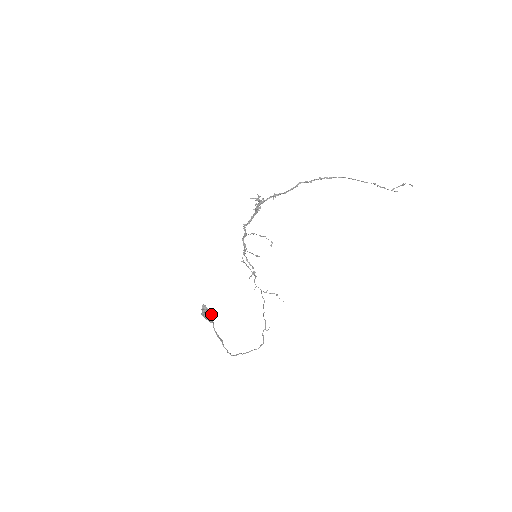
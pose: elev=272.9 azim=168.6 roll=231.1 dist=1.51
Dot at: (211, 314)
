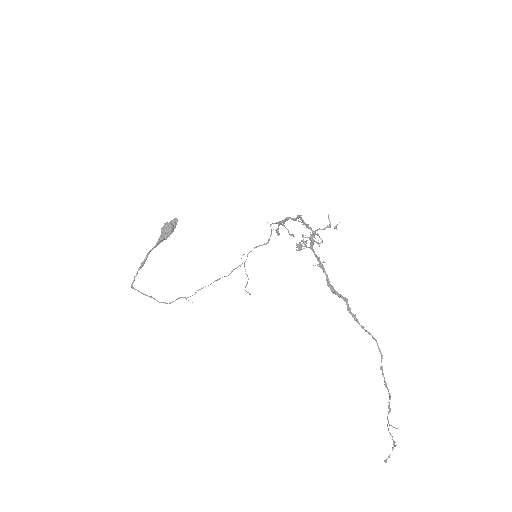
Dot at: (168, 236)
